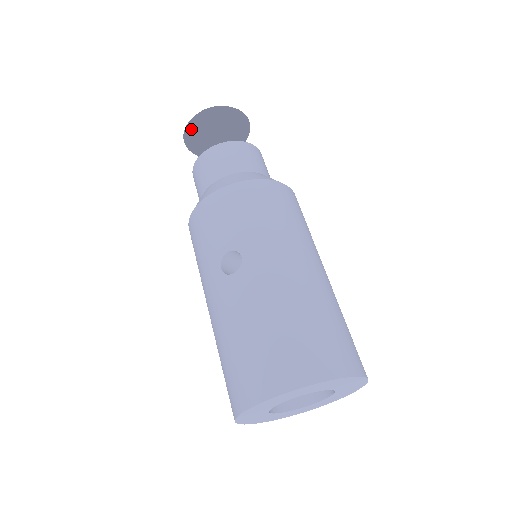
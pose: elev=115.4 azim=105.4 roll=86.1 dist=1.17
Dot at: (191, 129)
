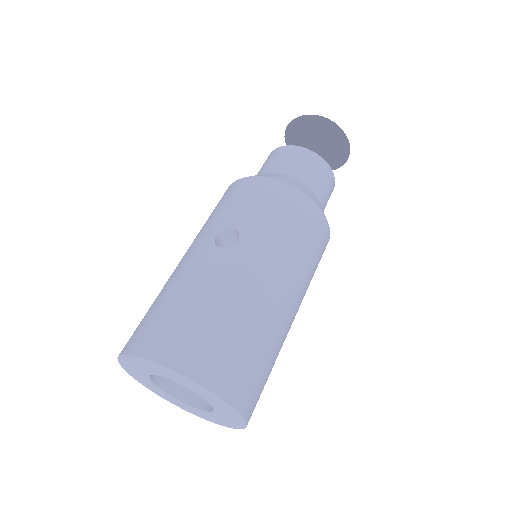
Dot at: (299, 123)
